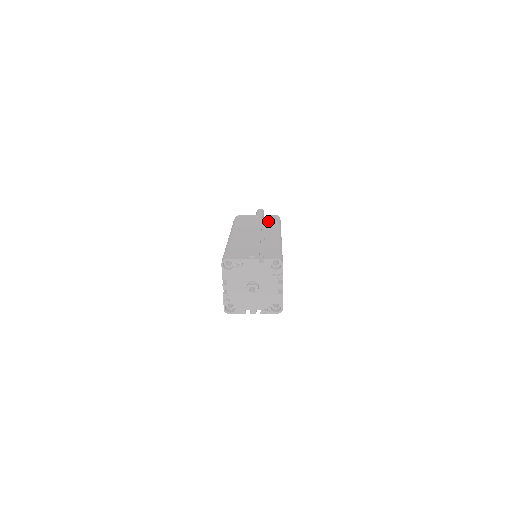
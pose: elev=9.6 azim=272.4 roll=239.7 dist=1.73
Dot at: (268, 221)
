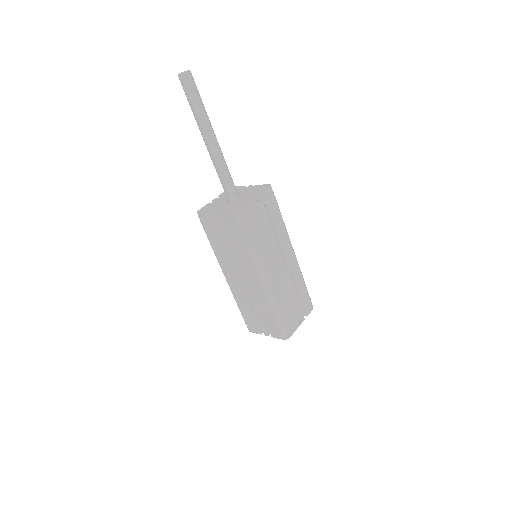
Dot at: (274, 218)
